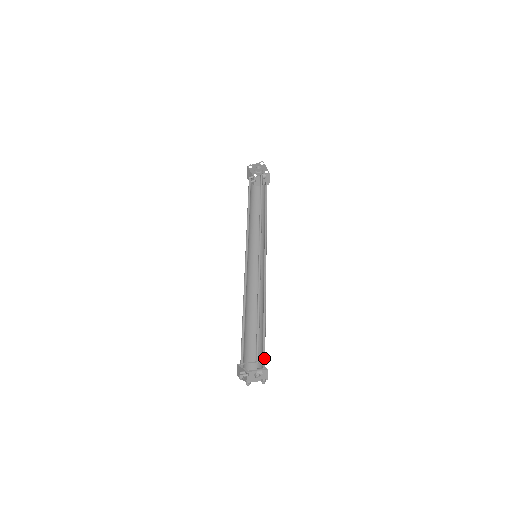
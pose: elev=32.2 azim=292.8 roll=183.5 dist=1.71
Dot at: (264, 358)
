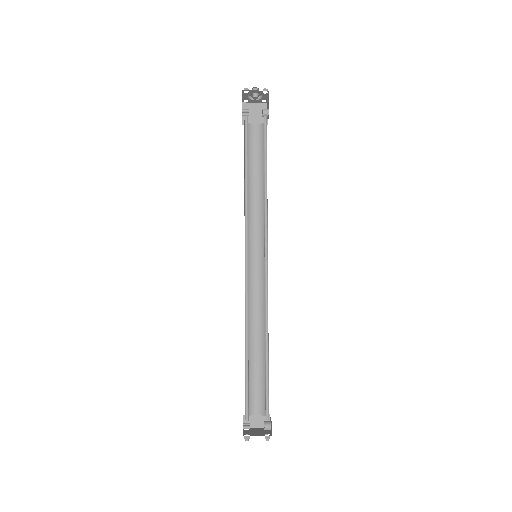
Dot at: occluded
